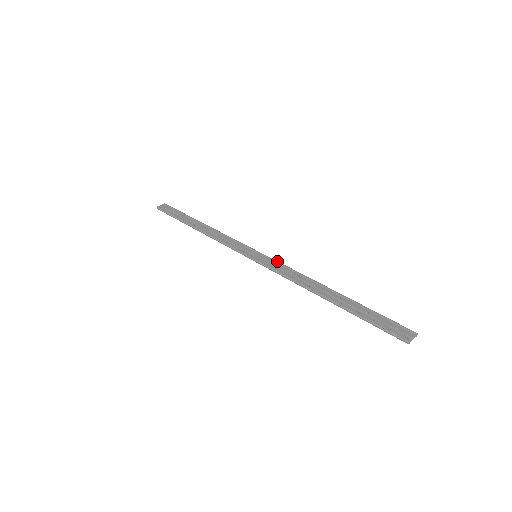
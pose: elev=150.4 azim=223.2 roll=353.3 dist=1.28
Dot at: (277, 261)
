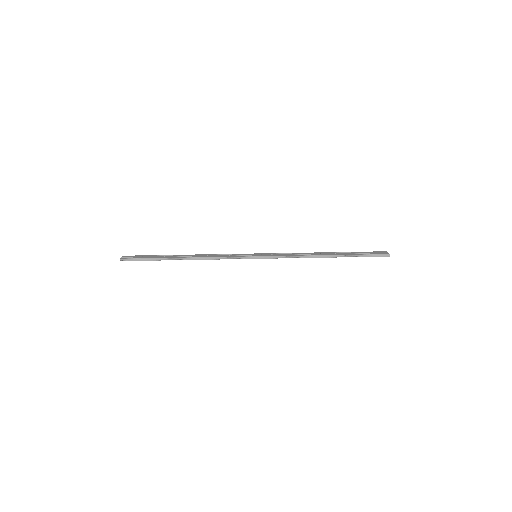
Dot at: (275, 253)
